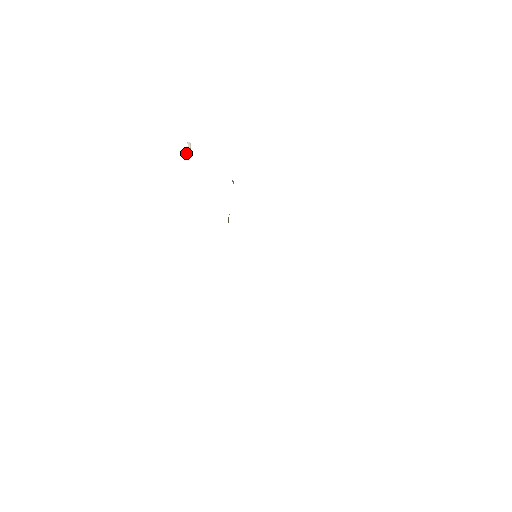
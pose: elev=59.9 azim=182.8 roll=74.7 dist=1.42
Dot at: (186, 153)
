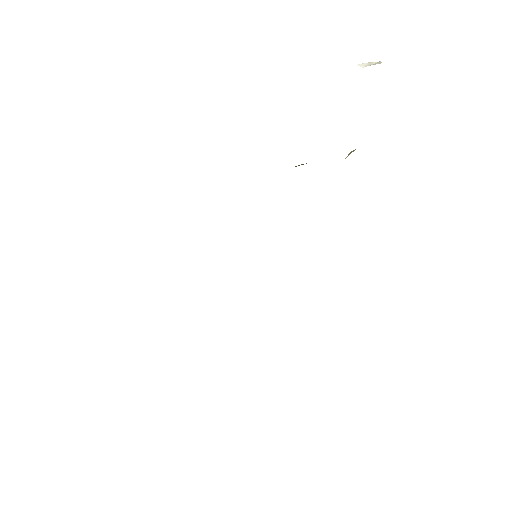
Dot at: (366, 63)
